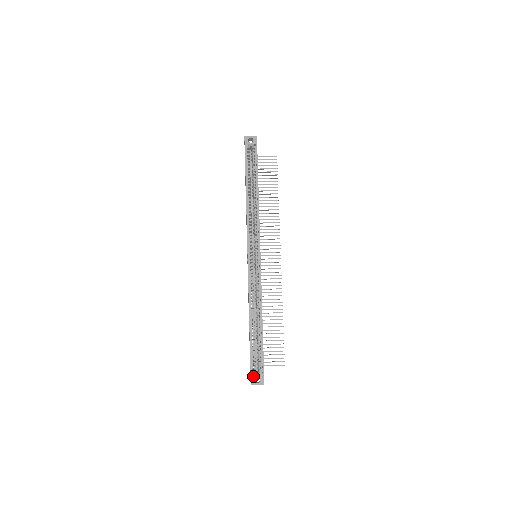
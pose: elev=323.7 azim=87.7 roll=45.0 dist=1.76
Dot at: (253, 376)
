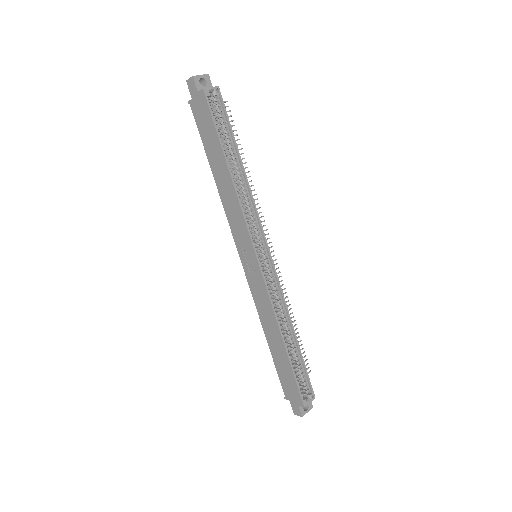
Dot at: (301, 406)
